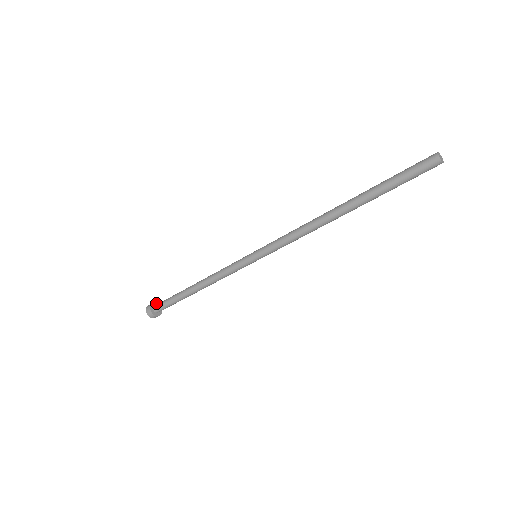
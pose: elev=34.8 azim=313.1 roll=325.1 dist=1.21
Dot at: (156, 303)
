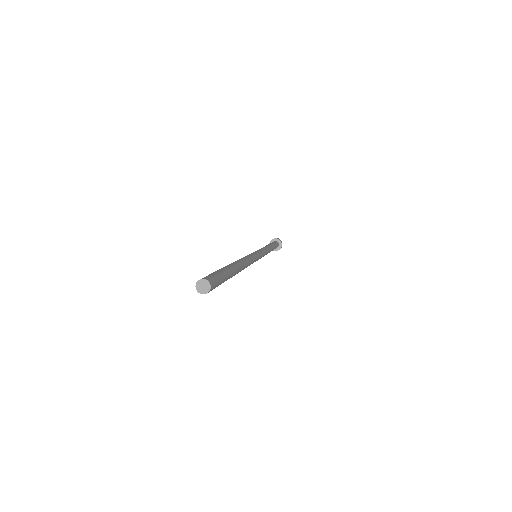
Dot at: (278, 239)
